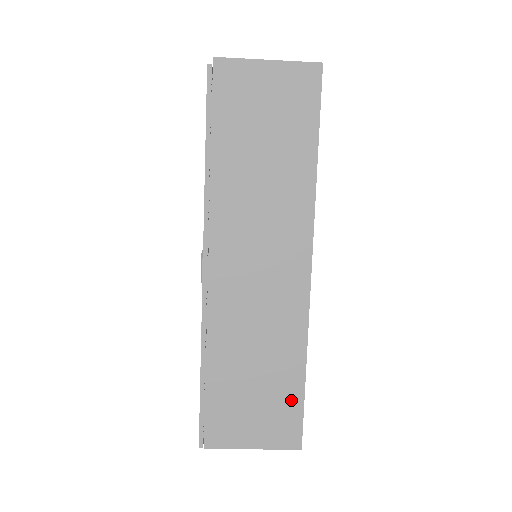
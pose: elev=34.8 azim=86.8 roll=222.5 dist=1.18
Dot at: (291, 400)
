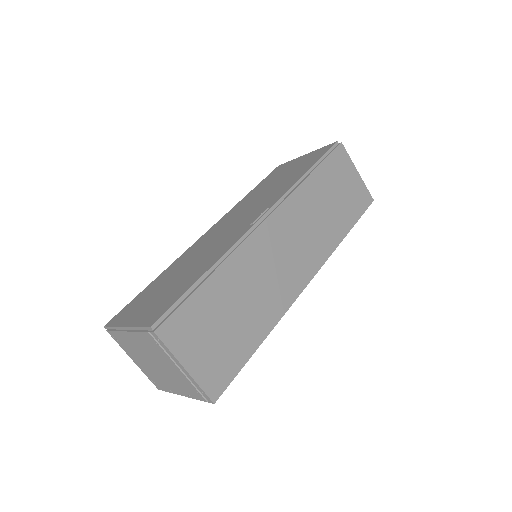
Dot at: (238, 355)
